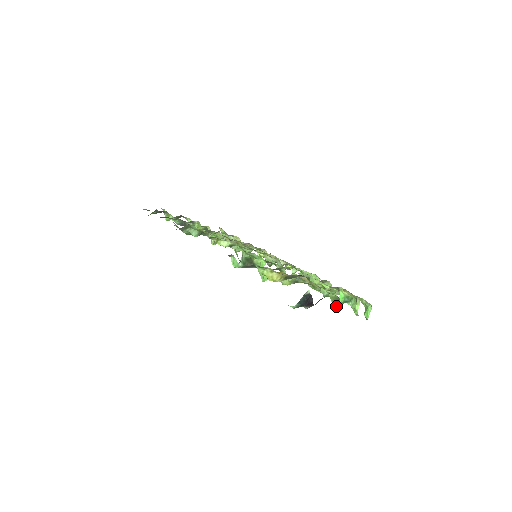
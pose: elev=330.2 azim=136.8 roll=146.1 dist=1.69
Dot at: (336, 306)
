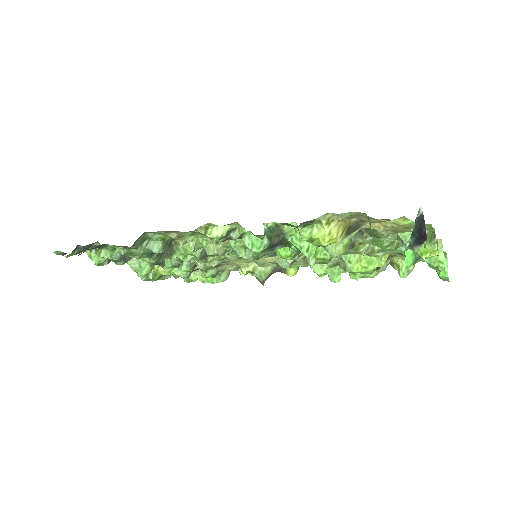
Dot at: (426, 255)
